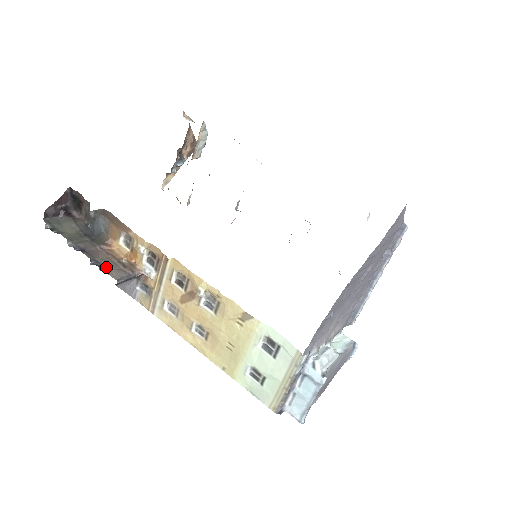
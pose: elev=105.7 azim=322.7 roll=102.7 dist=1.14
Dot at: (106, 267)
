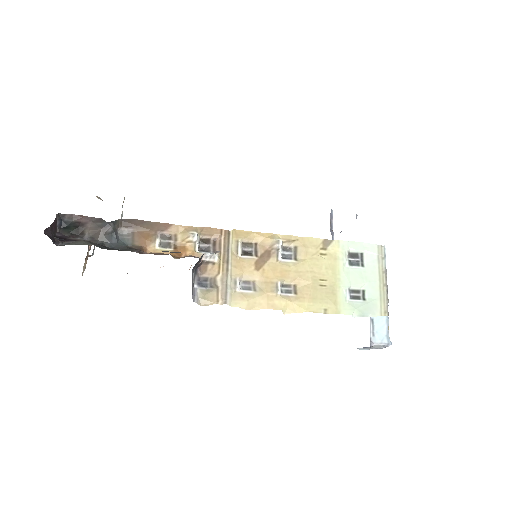
Dot at: (174, 252)
